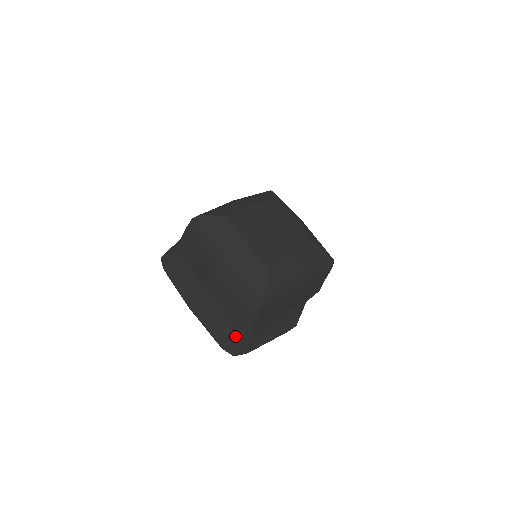
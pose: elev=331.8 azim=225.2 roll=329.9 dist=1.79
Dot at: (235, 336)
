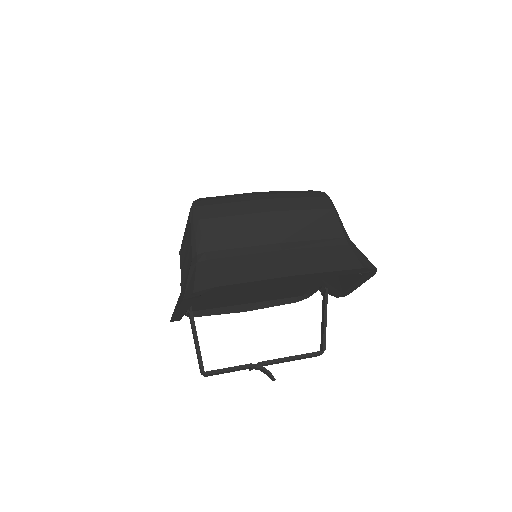
Dot at: (352, 248)
